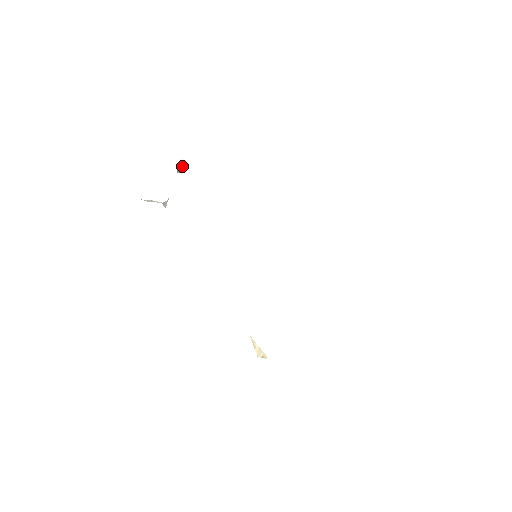
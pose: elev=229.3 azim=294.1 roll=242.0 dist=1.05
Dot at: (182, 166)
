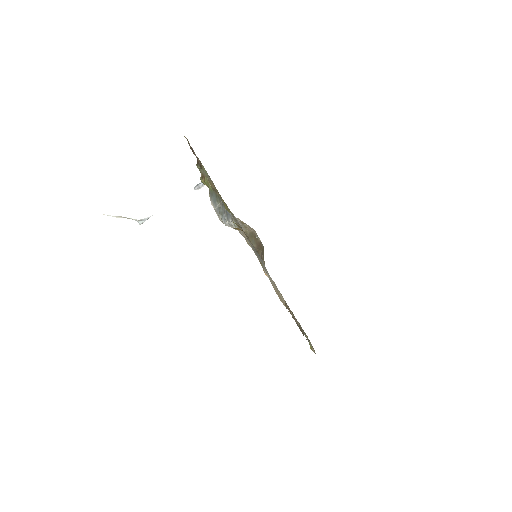
Dot at: occluded
